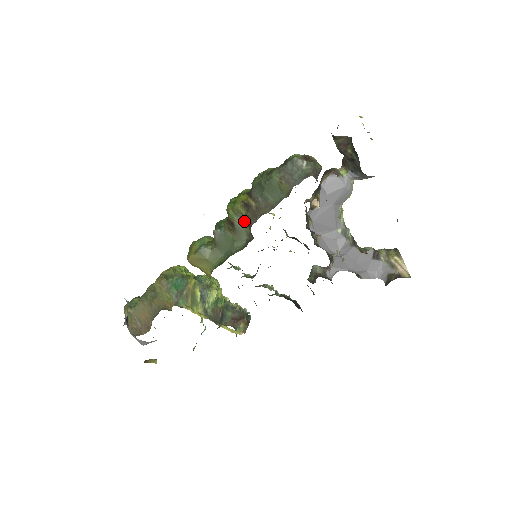
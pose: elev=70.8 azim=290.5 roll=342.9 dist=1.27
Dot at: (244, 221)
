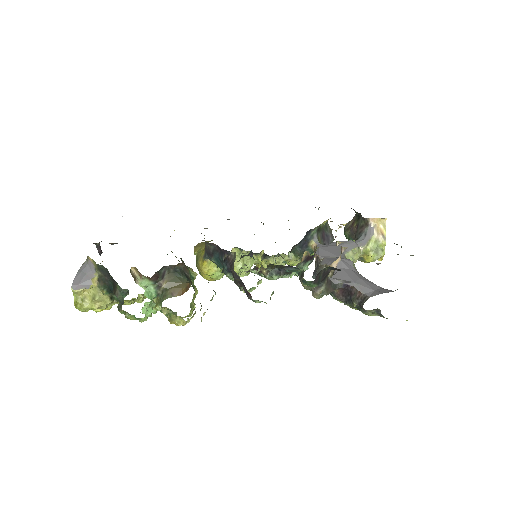
Dot at: occluded
